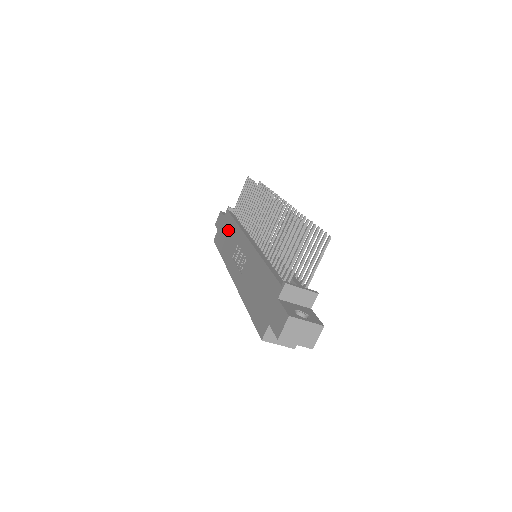
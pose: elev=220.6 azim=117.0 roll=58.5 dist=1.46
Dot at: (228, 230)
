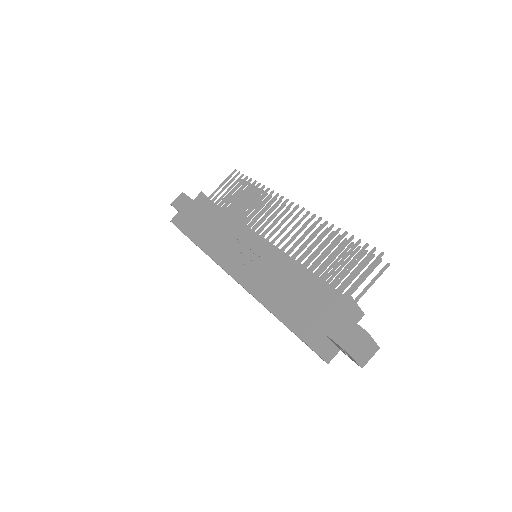
Dot at: (207, 217)
